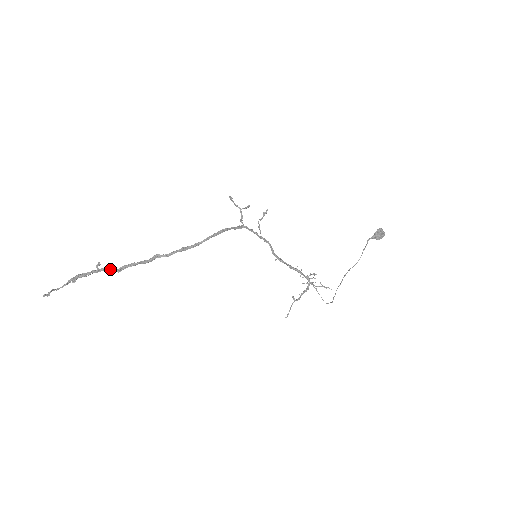
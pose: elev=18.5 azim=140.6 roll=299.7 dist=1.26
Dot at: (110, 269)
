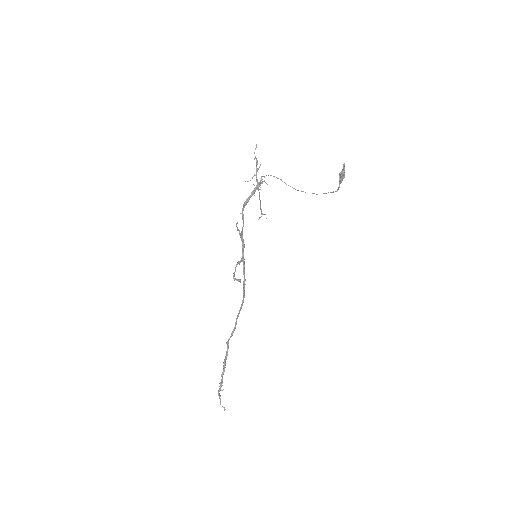
Dot at: (223, 374)
